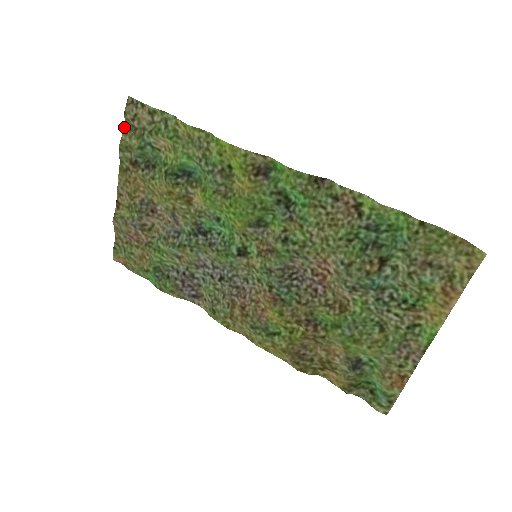
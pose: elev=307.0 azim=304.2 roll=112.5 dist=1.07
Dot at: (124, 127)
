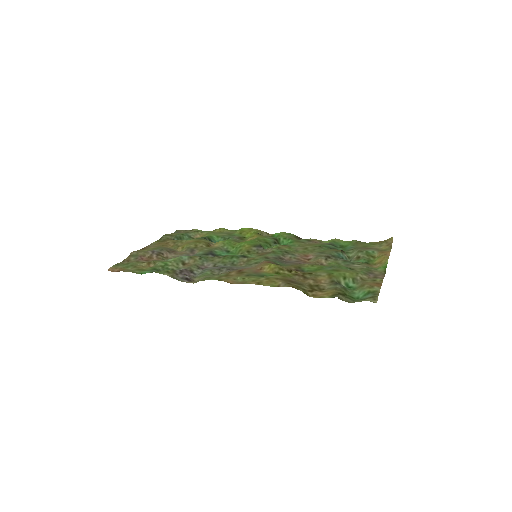
Dot at: (172, 233)
